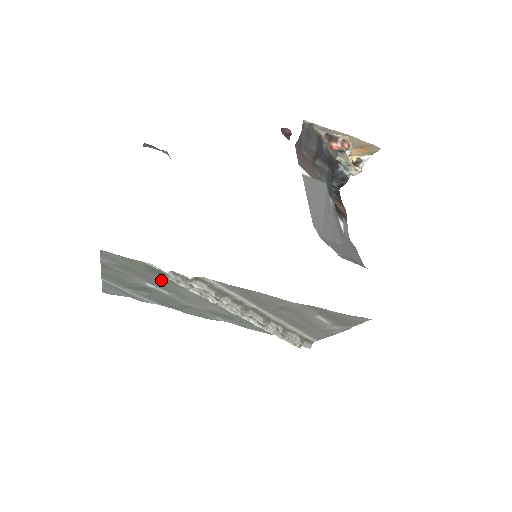
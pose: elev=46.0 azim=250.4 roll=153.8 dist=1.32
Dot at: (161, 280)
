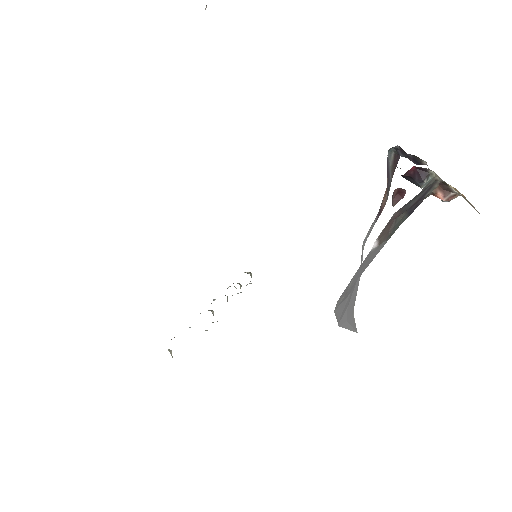
Dot at: occluded
